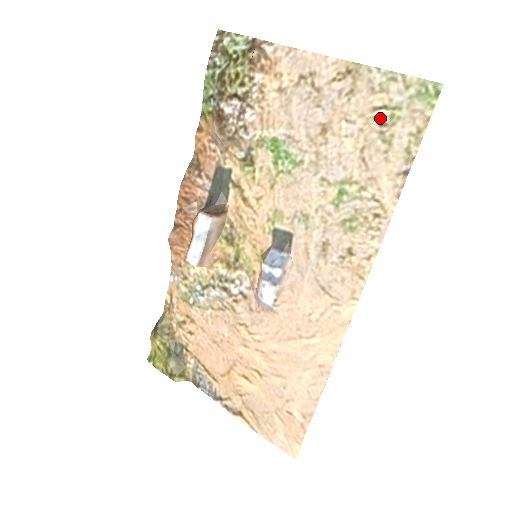
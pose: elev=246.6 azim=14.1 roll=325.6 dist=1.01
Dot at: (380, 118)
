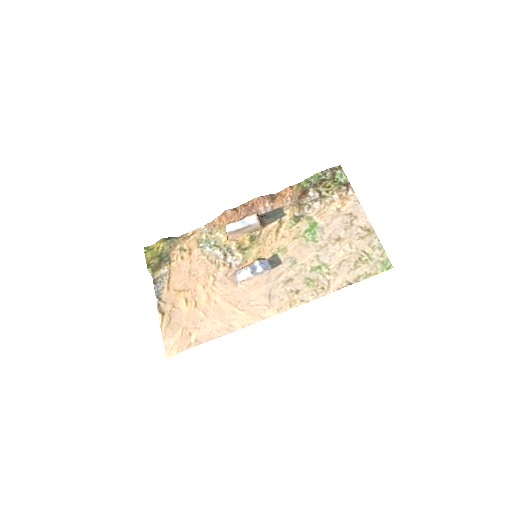
Dot at: (362, 256)
